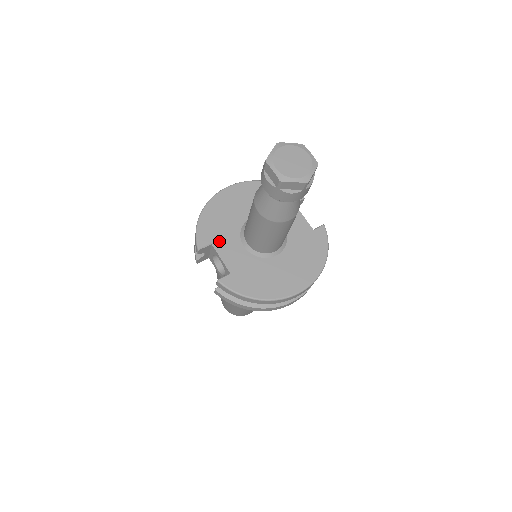
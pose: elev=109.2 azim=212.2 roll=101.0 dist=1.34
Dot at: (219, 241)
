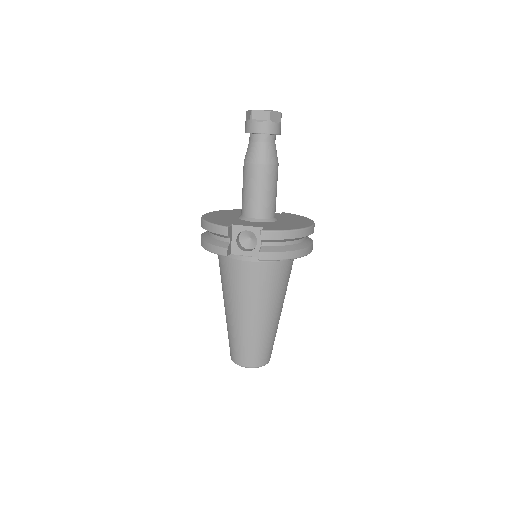
Dot at: (235, 223)
